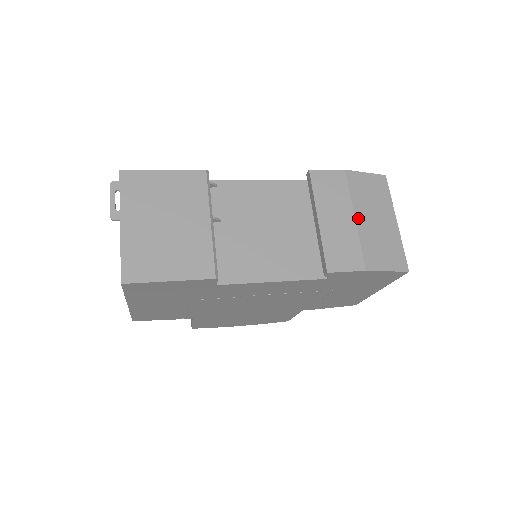
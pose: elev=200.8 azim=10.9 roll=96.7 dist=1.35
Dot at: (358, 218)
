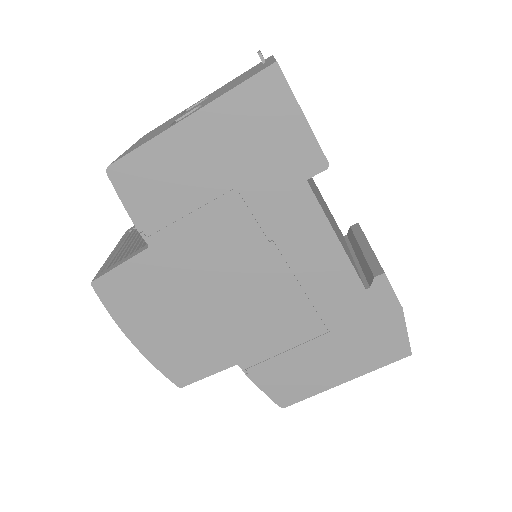
Dot at: occluded
